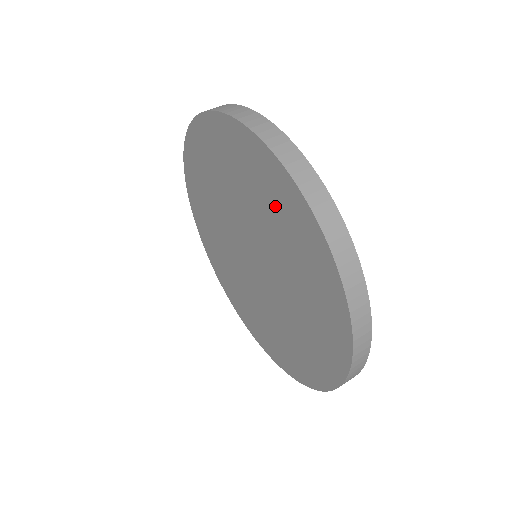
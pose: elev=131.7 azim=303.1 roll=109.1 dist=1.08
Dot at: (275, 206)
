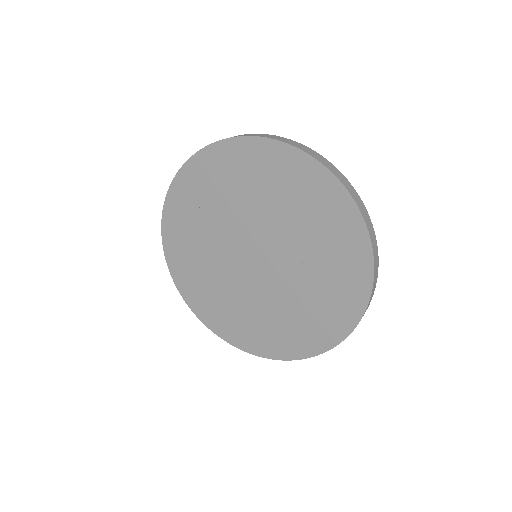
Dot at: (301, 196)
